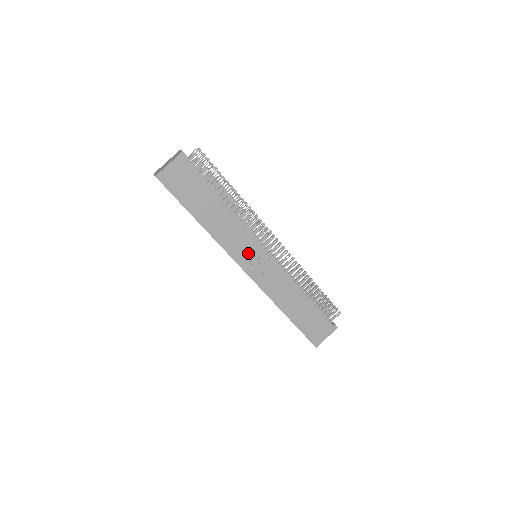
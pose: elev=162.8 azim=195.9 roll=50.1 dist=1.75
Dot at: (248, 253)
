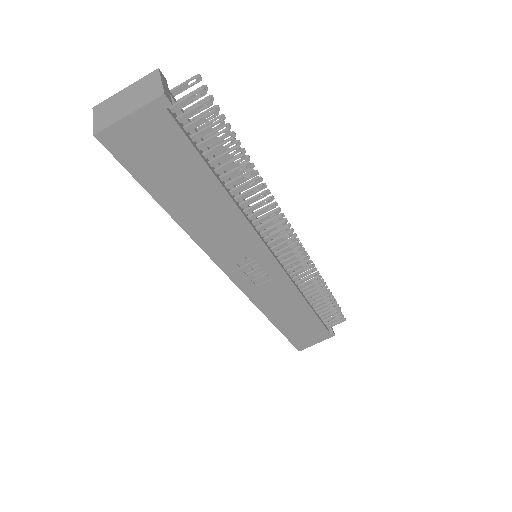
Dot at: (246, 261)
